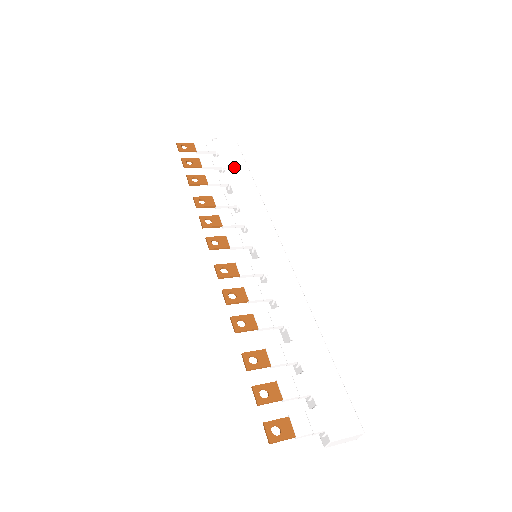
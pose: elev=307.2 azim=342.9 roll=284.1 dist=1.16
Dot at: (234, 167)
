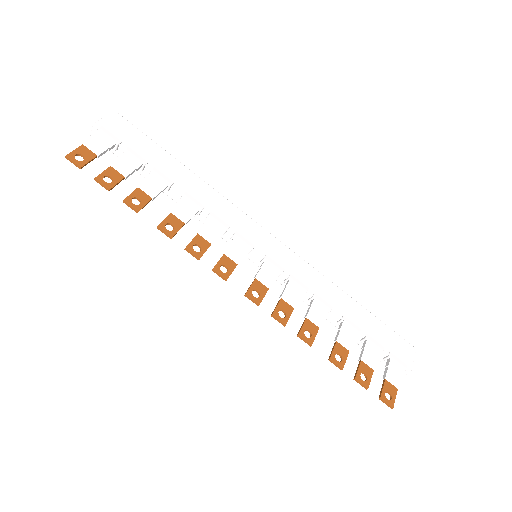
Dot at: (152, 157)
